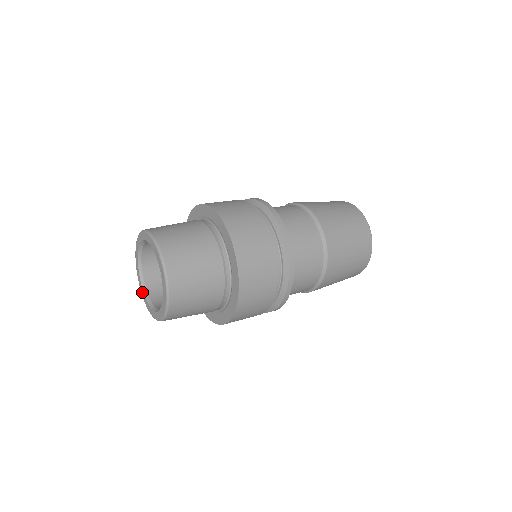
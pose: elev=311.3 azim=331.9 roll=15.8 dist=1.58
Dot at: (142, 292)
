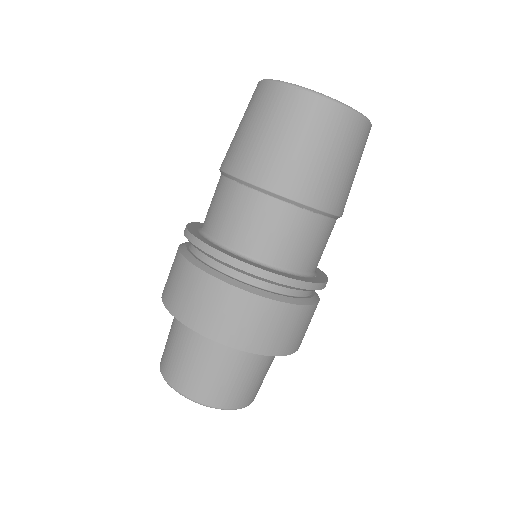
Dot at: occluded
